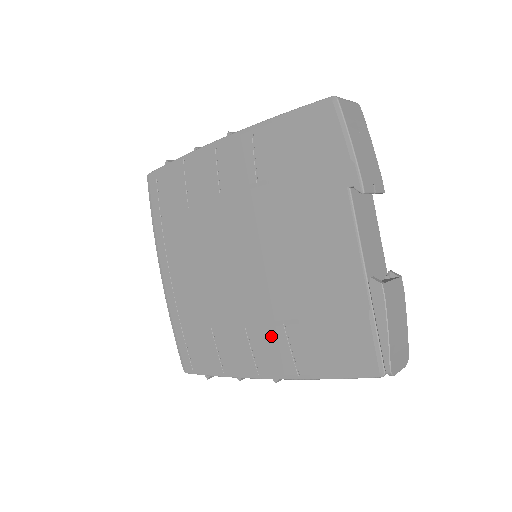
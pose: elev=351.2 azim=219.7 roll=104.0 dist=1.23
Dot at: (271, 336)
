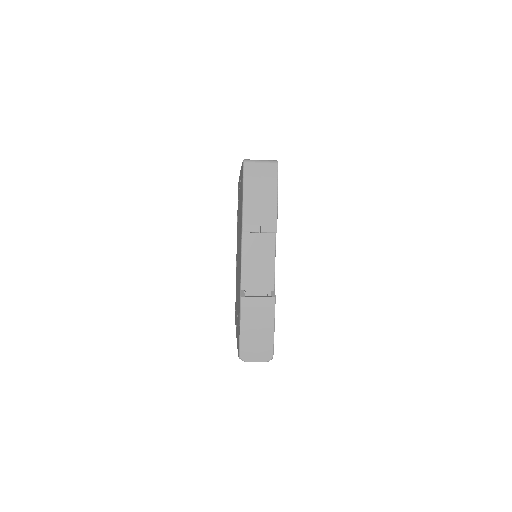
Dot at: occluded
